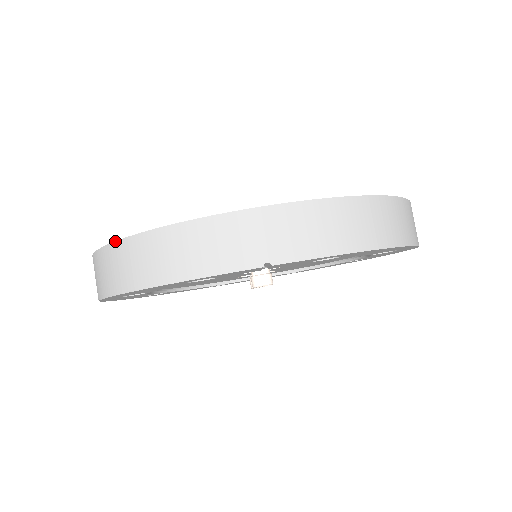
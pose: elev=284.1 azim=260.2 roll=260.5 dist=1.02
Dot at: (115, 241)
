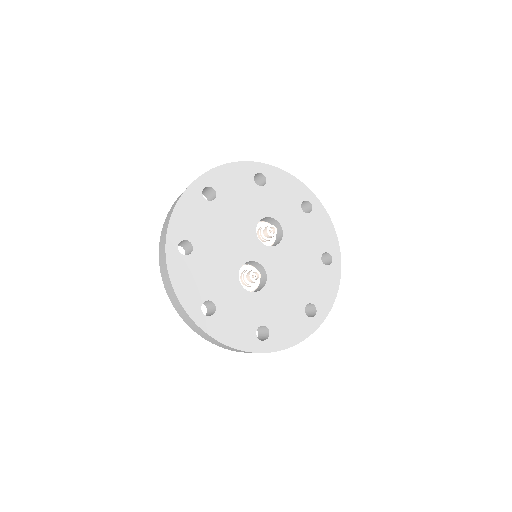
Dot at: (173, 288)
